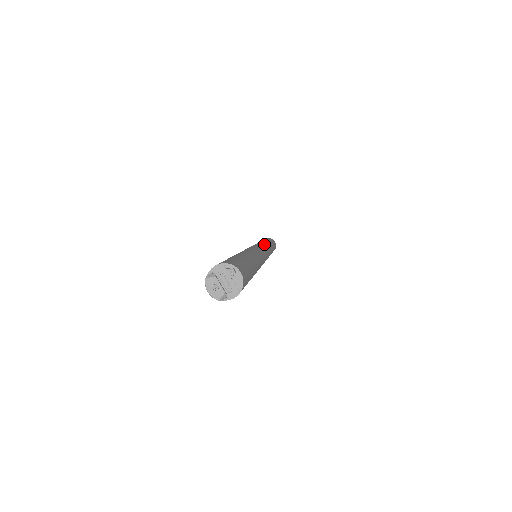
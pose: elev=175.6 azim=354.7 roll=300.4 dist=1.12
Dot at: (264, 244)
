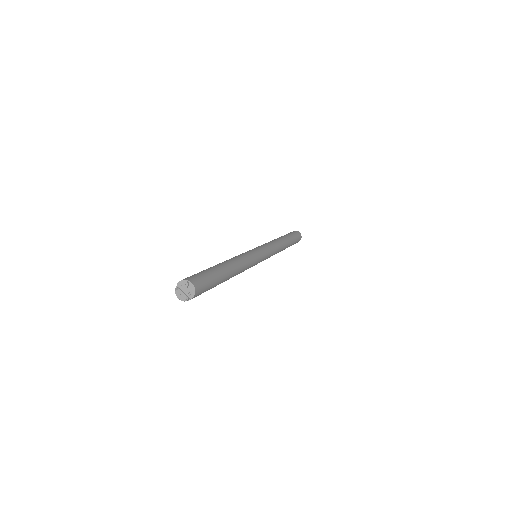
Dot at: (267, 244)
